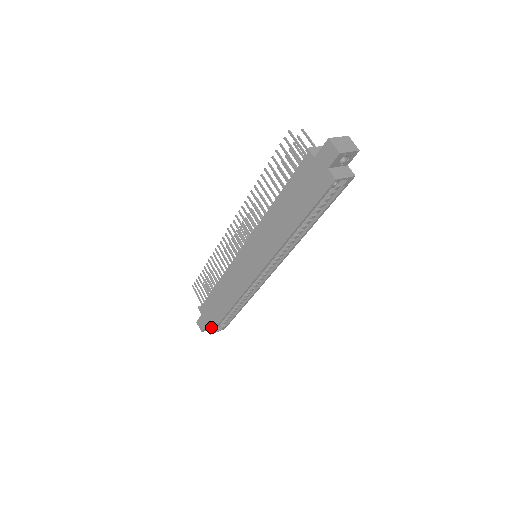
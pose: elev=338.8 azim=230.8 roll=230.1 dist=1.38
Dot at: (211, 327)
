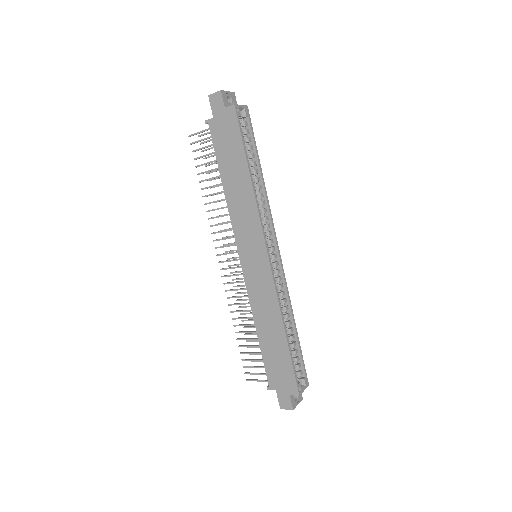
Dot at: (292, 384)
